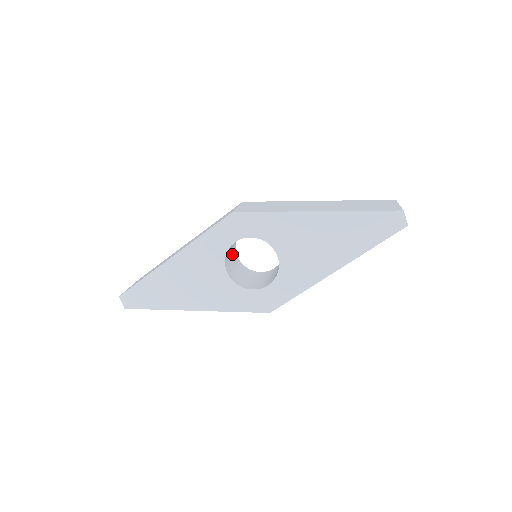
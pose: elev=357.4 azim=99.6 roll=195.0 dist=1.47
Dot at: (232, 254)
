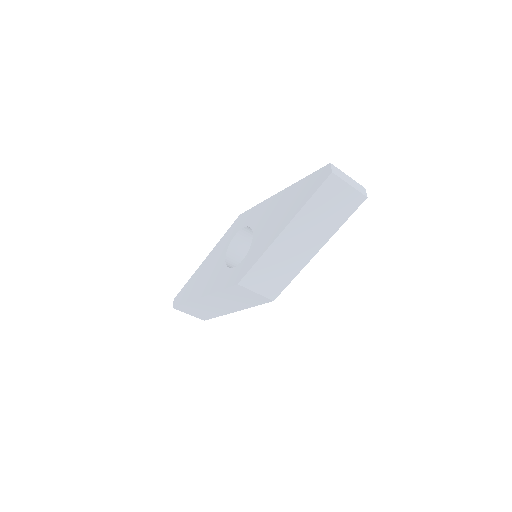
Dot at: occluded
